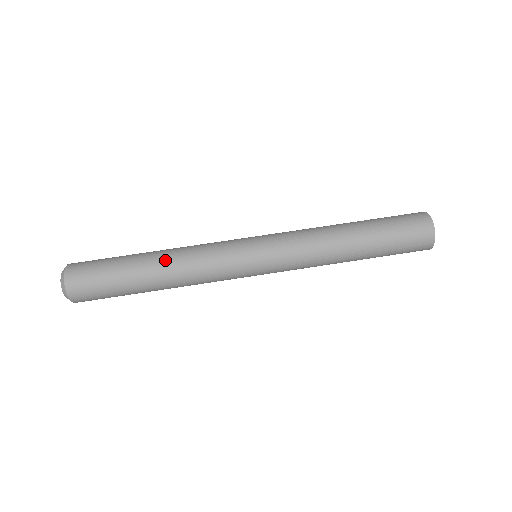
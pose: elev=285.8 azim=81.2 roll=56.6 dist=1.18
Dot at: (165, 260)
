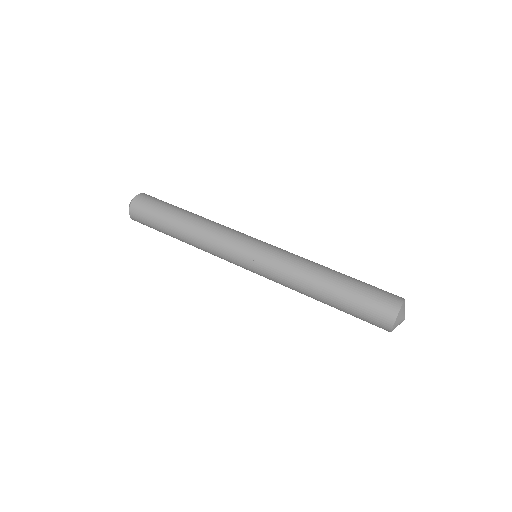
Dot at: (189, 229)
